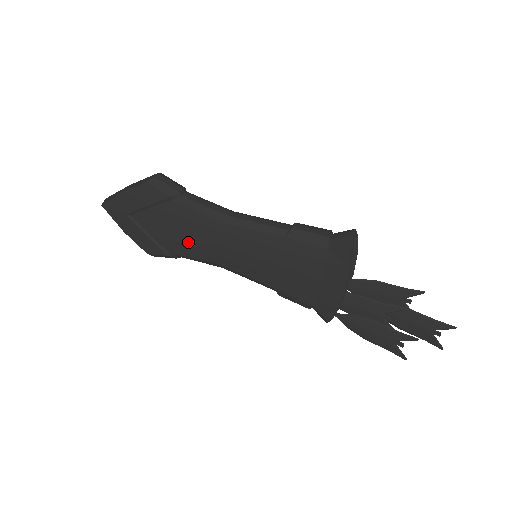
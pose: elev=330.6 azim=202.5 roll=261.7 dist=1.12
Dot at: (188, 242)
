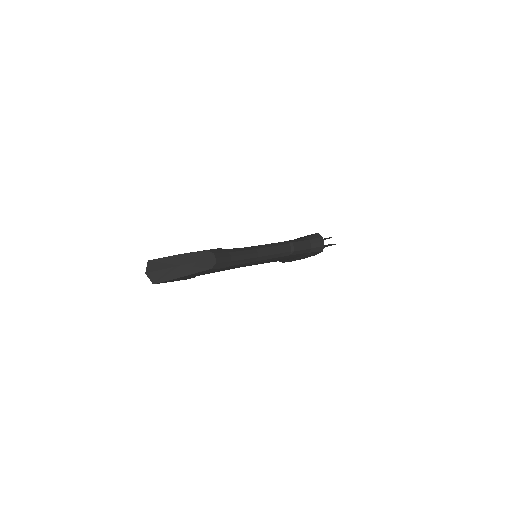
Dot at: occluded
